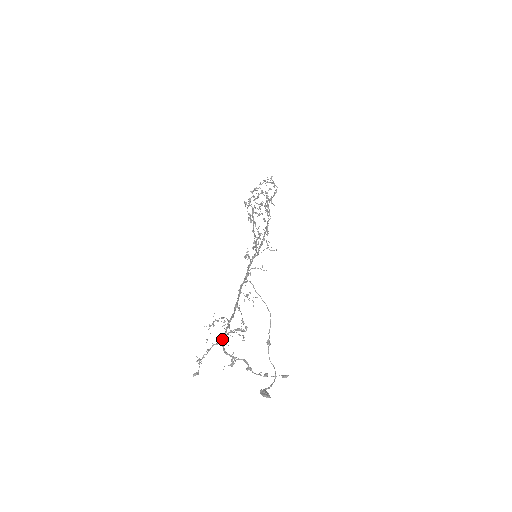
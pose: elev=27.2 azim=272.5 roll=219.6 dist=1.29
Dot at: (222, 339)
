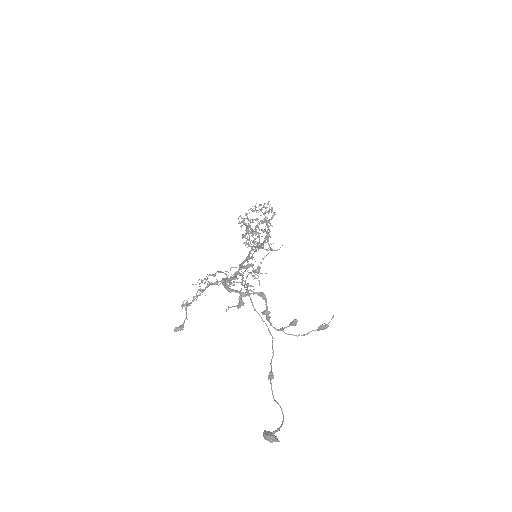
Dot at: (223, 279)
